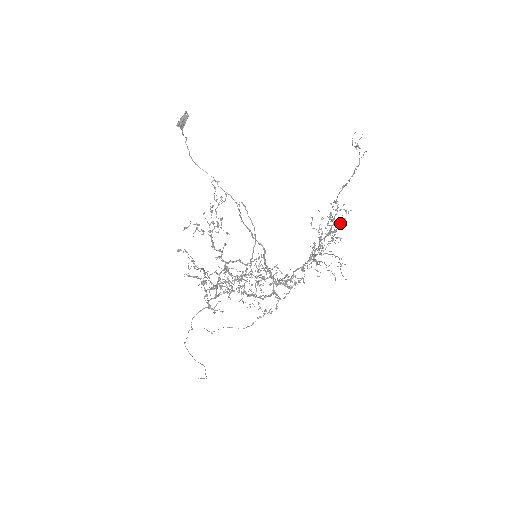
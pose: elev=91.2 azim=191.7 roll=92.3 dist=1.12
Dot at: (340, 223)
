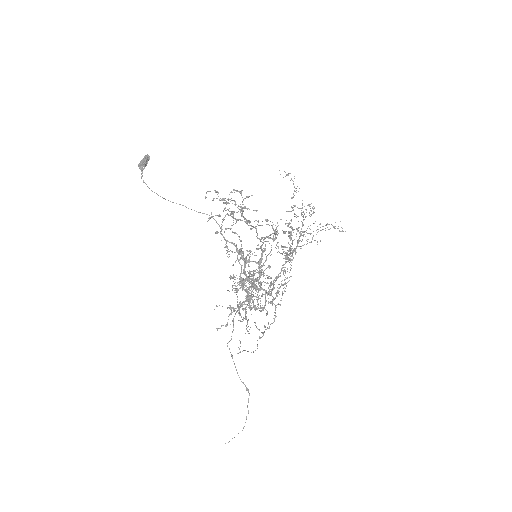
Dot at: (314, 207)
